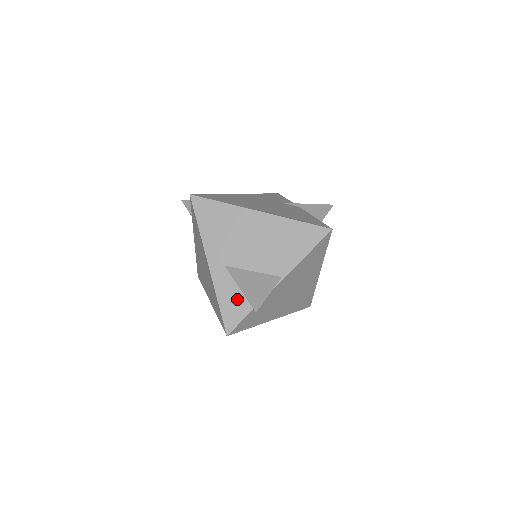
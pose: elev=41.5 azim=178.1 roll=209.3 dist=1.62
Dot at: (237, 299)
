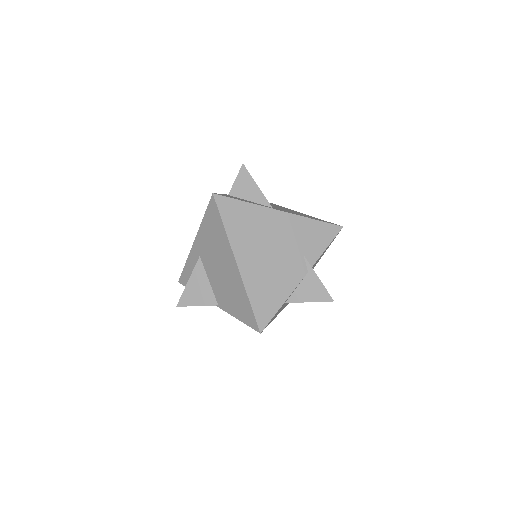
Dot at: occluded
